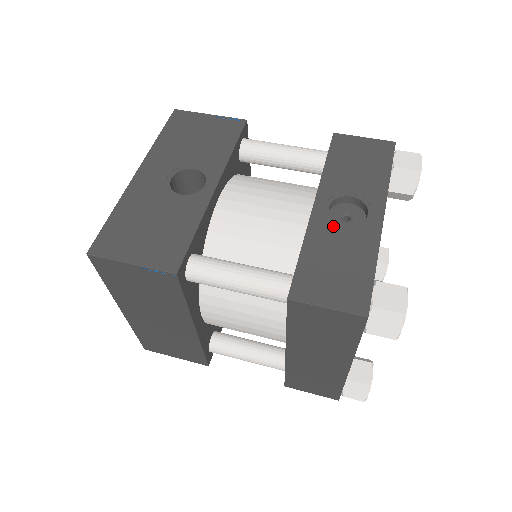
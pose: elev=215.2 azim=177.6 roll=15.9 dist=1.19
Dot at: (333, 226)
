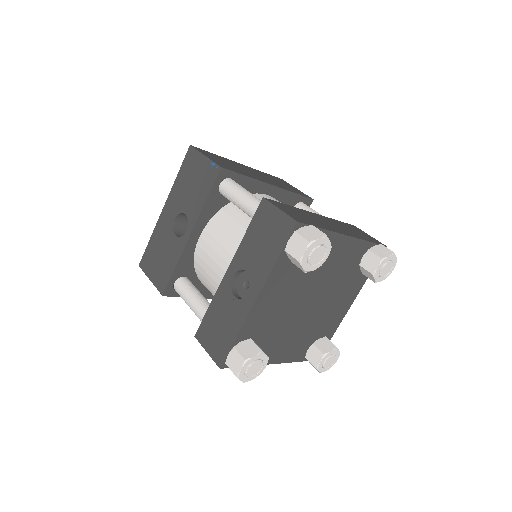
Dot at: (229, 294)
